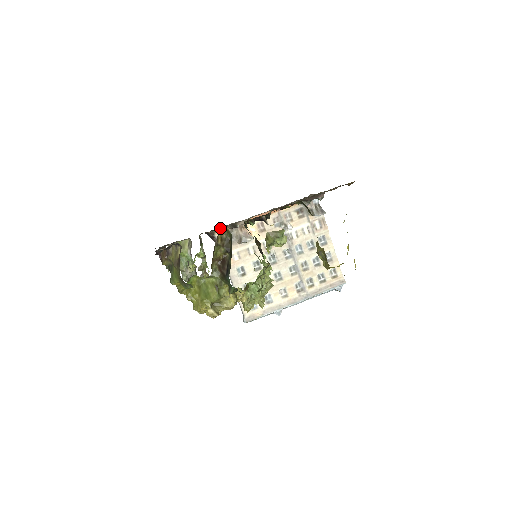
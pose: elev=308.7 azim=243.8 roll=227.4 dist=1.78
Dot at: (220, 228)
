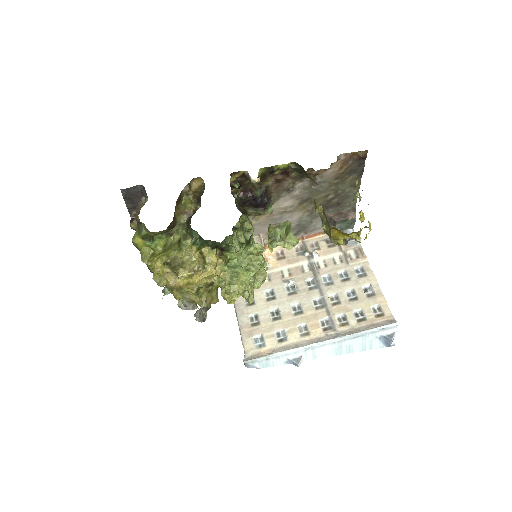
Dot at: occluded
